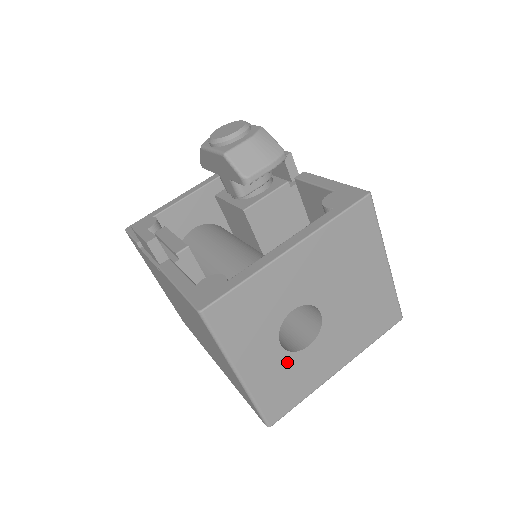
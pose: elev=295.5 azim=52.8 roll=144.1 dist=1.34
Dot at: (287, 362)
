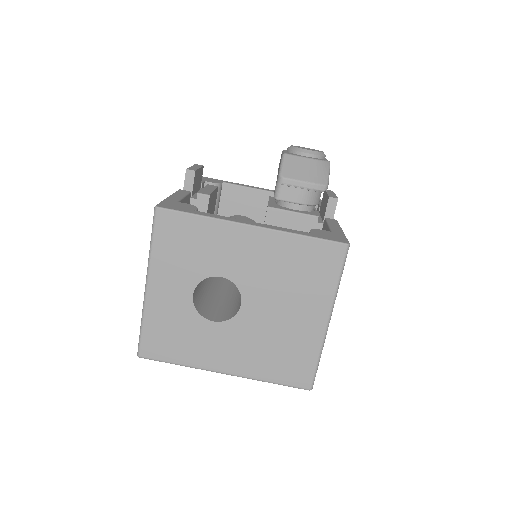
Dot at: (188, 316)
